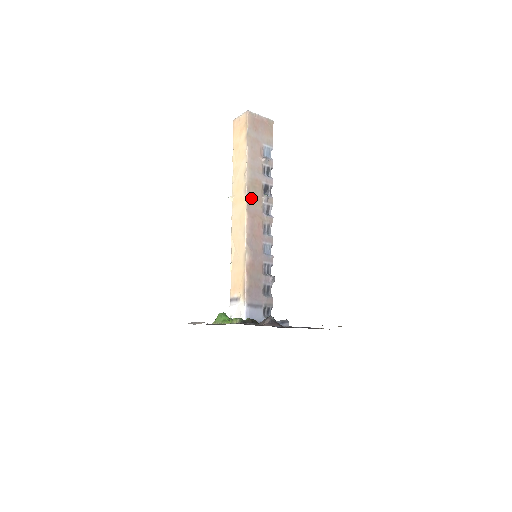
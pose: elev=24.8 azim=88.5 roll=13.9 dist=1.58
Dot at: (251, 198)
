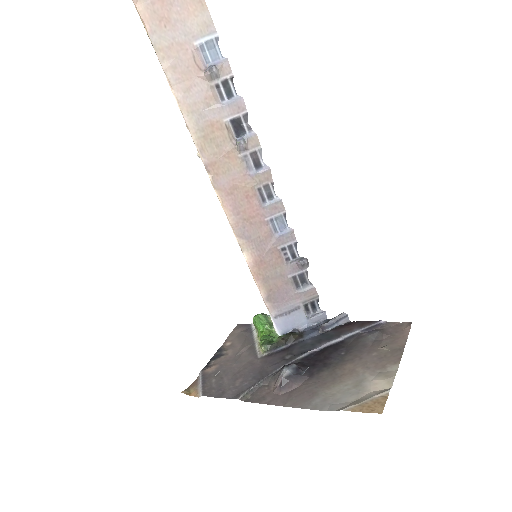
Dot at: (214, 163)
